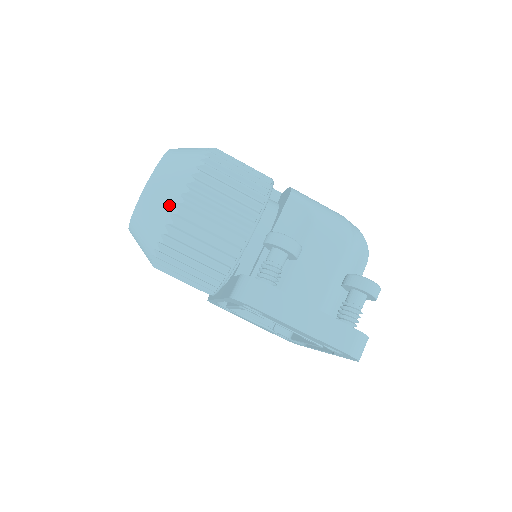
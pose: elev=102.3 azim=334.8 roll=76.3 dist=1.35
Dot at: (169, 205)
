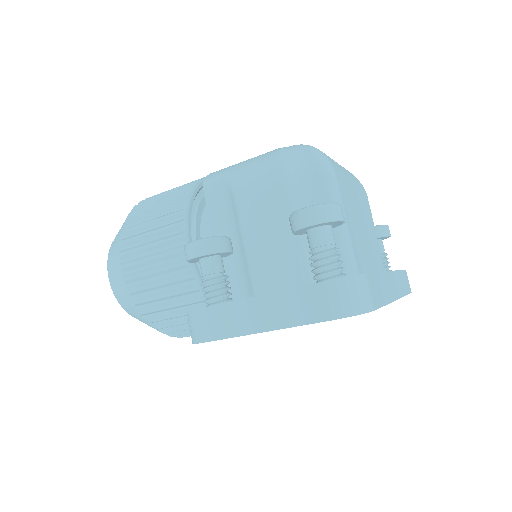
Dot at: (124, 290)
